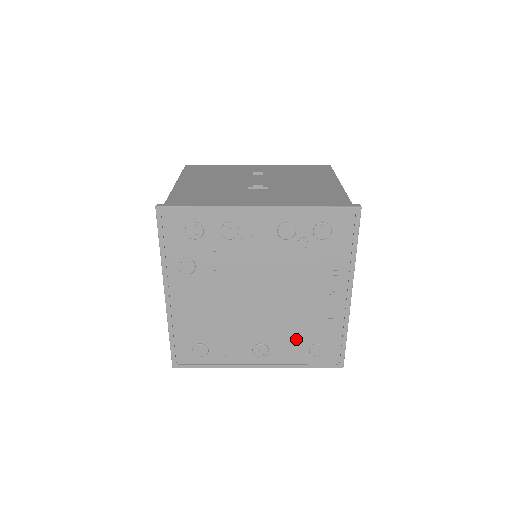
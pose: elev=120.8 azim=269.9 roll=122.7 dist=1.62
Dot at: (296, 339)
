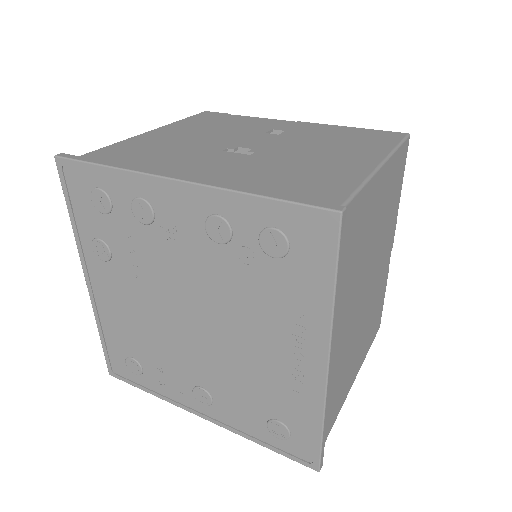
Dot at: (248, 401)
